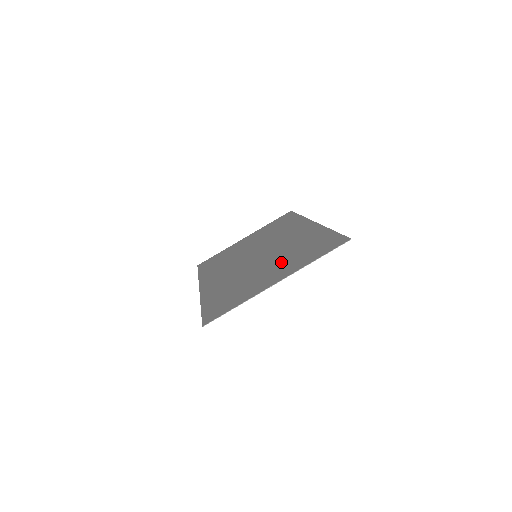
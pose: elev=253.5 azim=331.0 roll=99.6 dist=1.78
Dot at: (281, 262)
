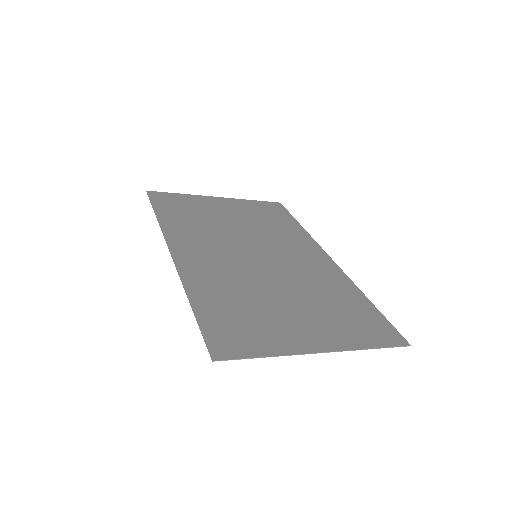
Dot at: (311, 308)
